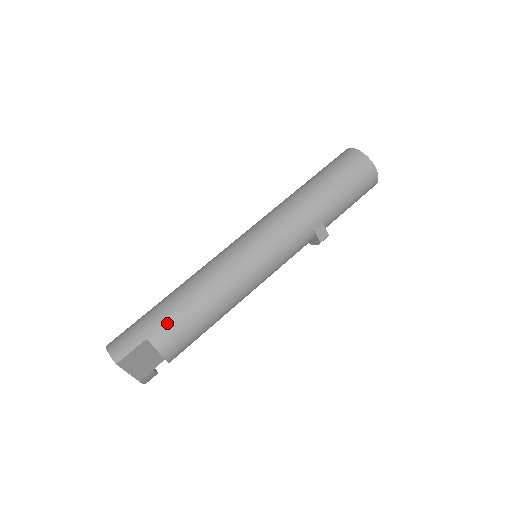
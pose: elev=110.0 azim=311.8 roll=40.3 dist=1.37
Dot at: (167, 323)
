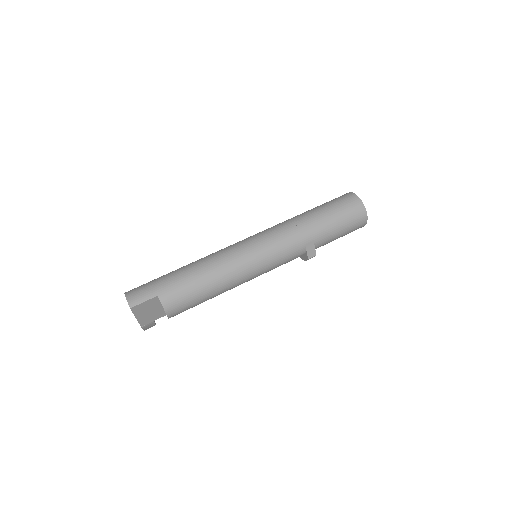
Dot at: (176, 288)
